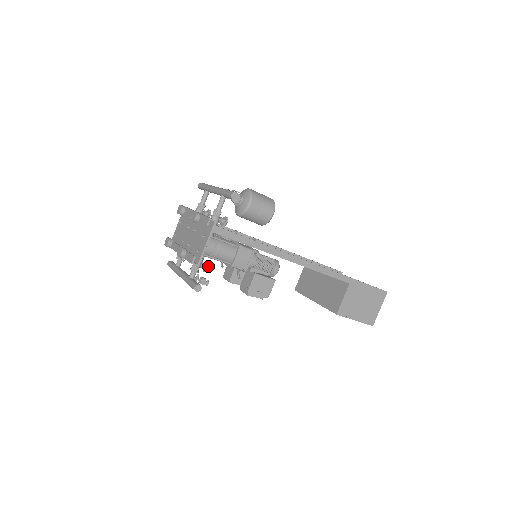
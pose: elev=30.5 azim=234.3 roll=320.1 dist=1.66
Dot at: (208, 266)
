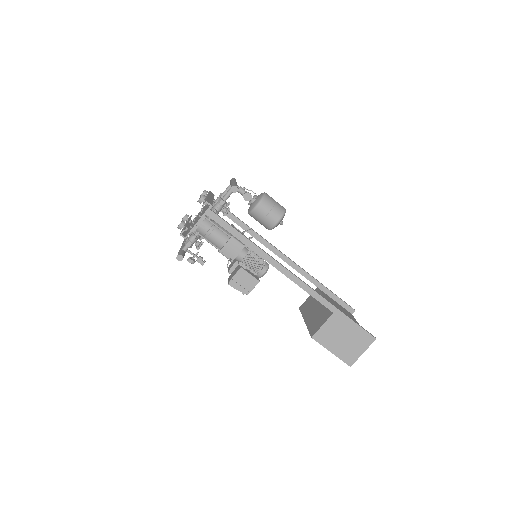
Dot at: (200, 245)
